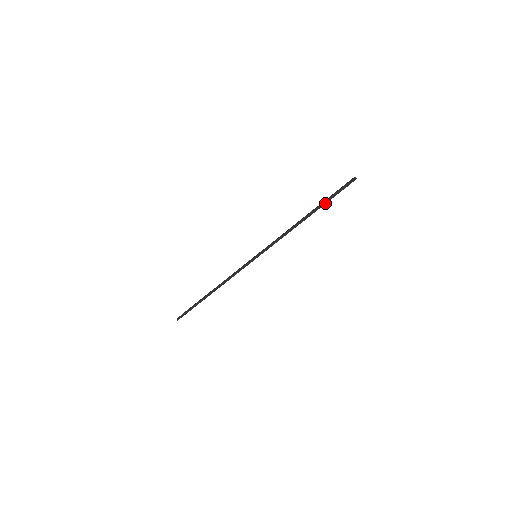
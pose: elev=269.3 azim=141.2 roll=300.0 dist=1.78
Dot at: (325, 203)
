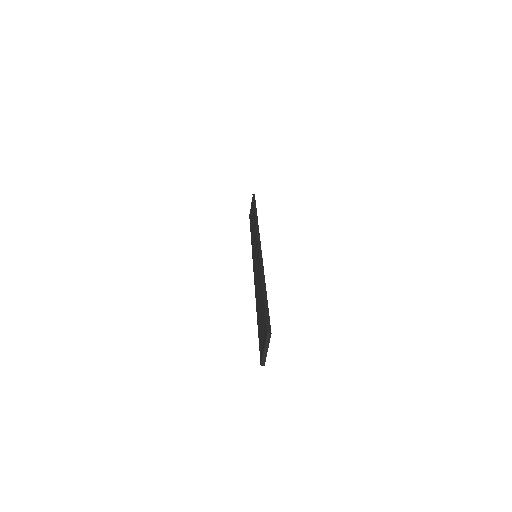
Dot at: occluded
